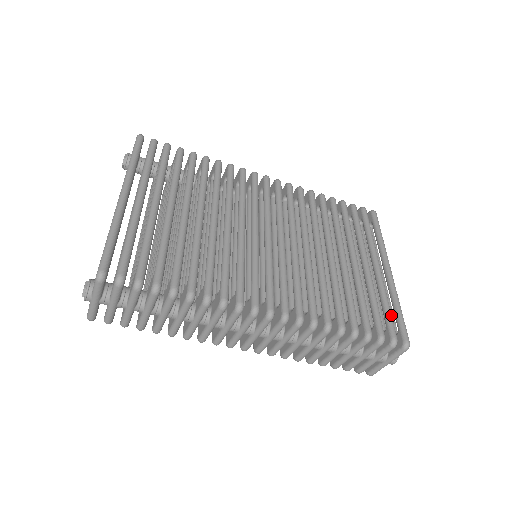
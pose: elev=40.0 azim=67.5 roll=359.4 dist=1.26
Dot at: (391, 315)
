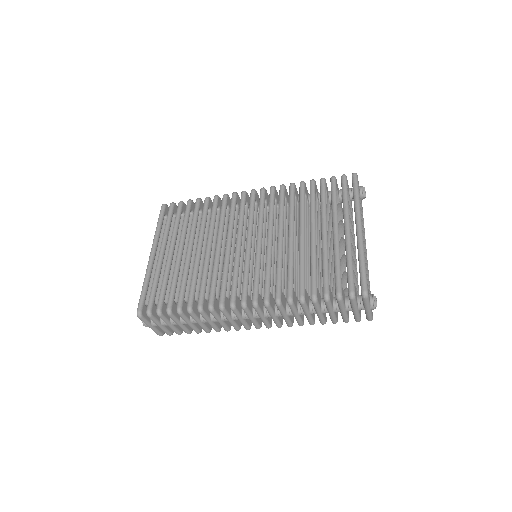
Dot at: (351, 272)
